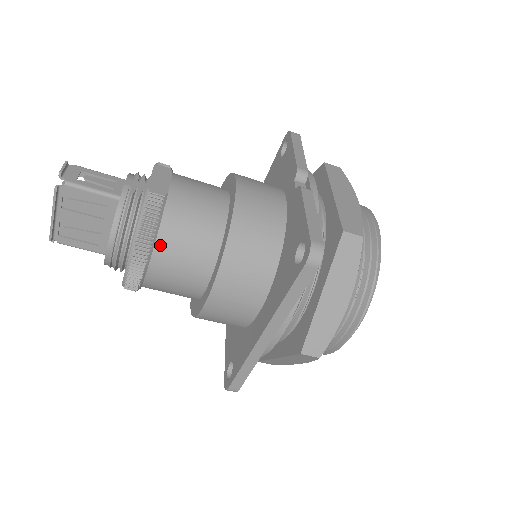
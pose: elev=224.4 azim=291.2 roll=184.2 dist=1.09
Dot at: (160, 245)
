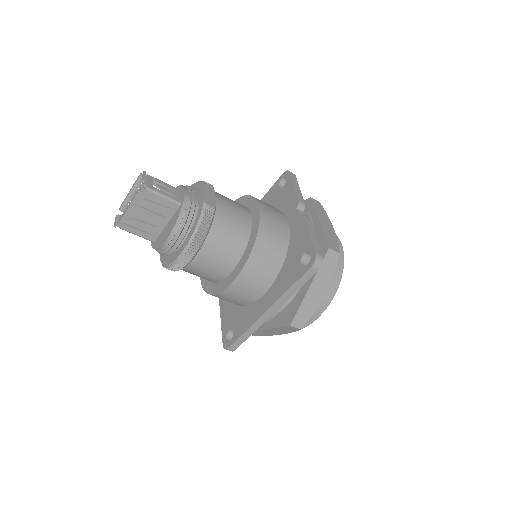
Dot at: (208, 241)
